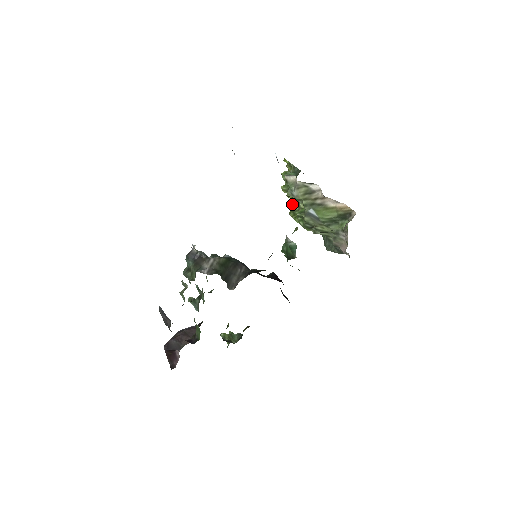
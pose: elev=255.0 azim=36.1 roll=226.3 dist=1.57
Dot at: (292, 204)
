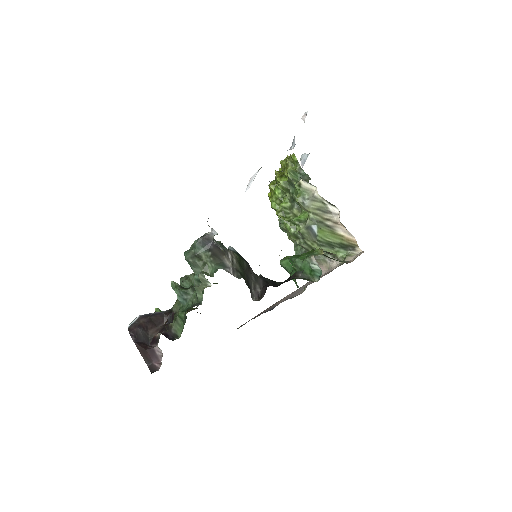
Dot at: (284, 204)
